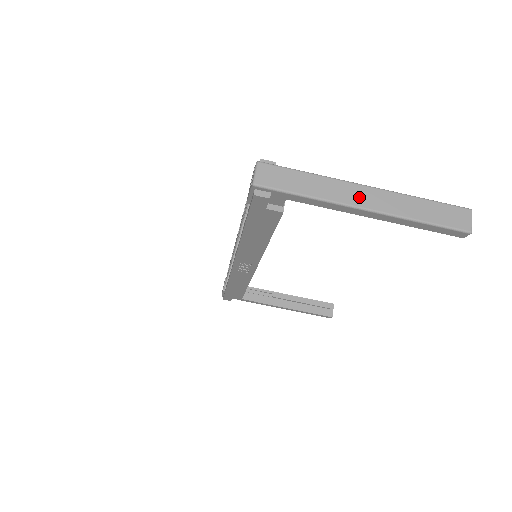
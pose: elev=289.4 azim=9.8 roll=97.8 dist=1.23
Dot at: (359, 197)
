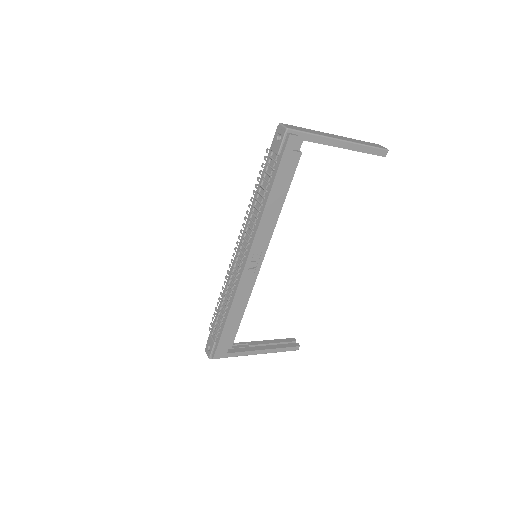
Dot at: (335, 136)
